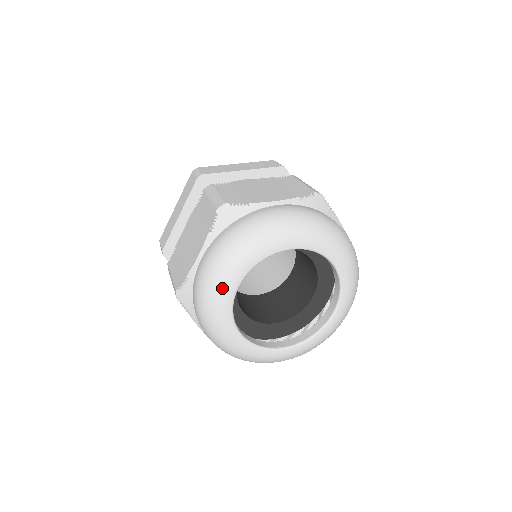
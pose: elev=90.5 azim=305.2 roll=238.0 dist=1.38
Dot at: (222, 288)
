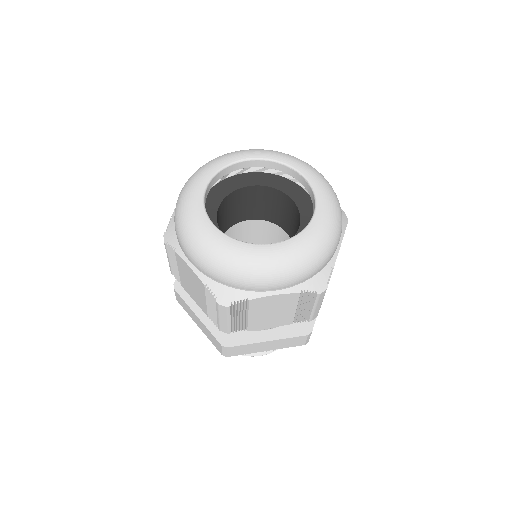
Dot at: (240, 152)
